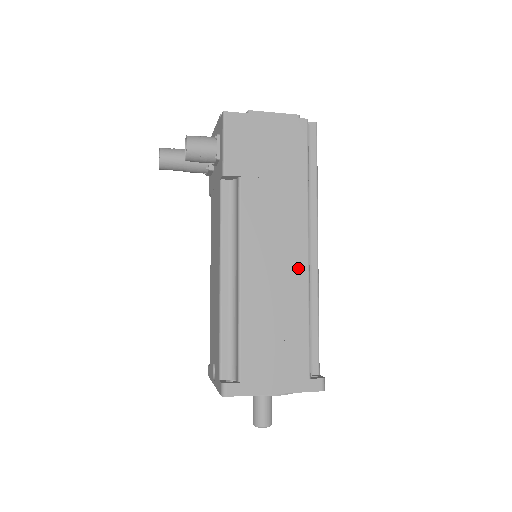
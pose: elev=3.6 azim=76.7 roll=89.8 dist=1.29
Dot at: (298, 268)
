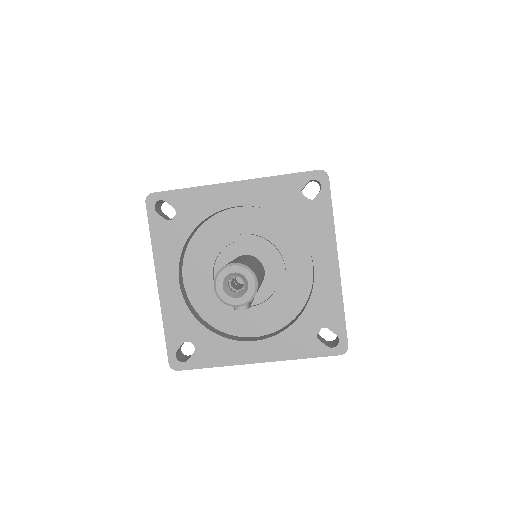
Dot at: occluded
